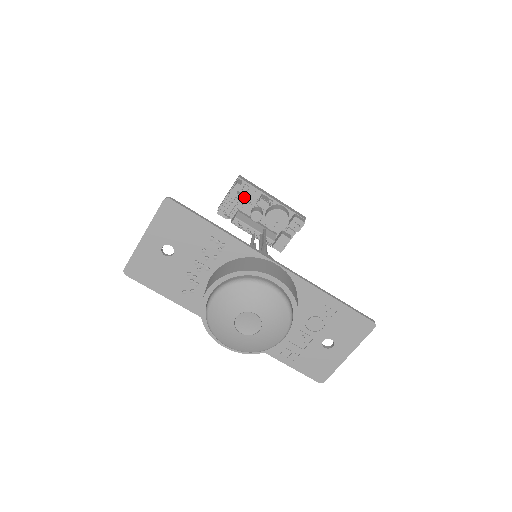
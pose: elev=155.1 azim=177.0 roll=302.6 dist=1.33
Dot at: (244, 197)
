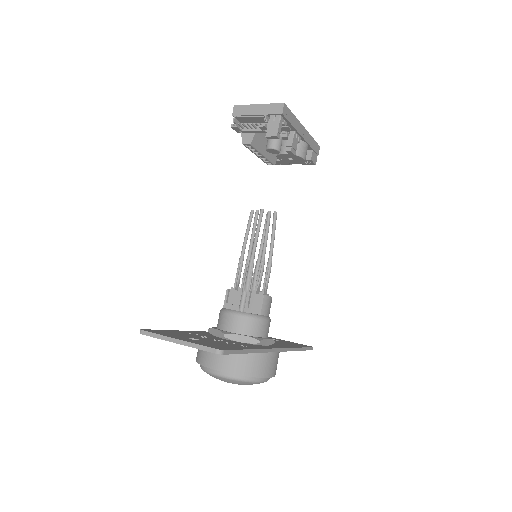
Dot at: occluded
